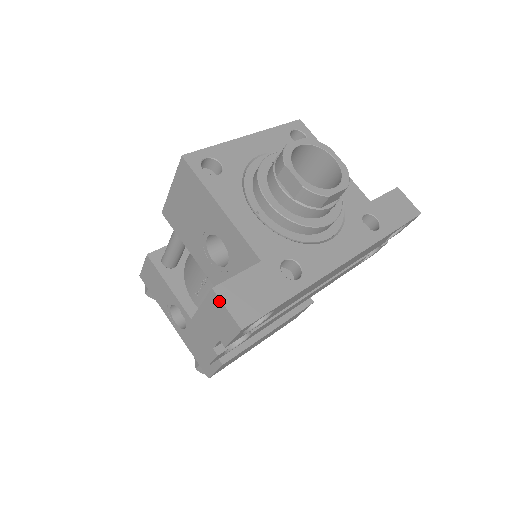
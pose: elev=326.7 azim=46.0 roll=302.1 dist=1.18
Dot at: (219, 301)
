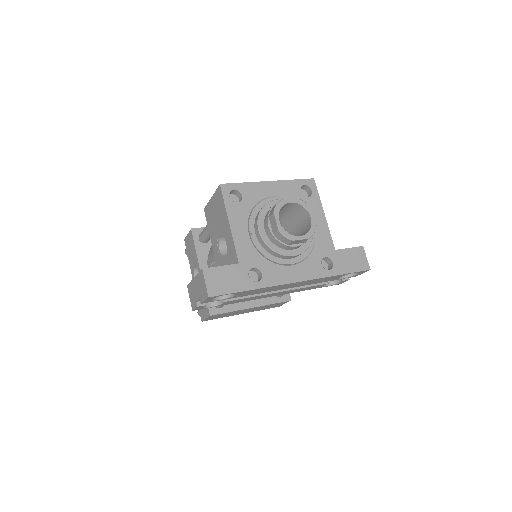
Dot at: (203, 277)
